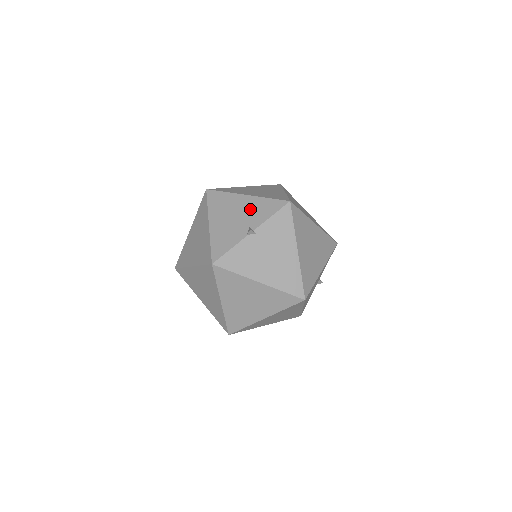
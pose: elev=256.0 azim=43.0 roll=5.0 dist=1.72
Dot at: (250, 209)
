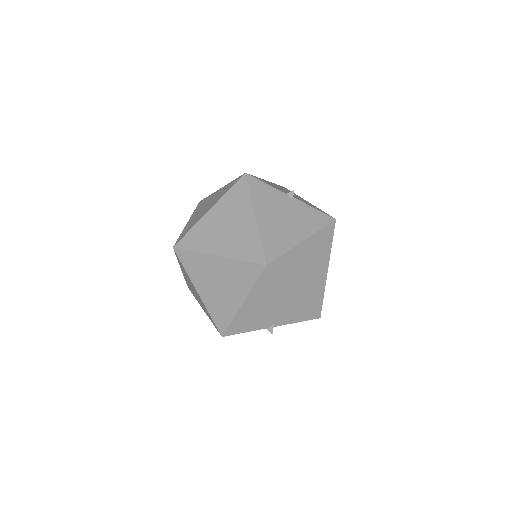
Dot at: (303, 200)
